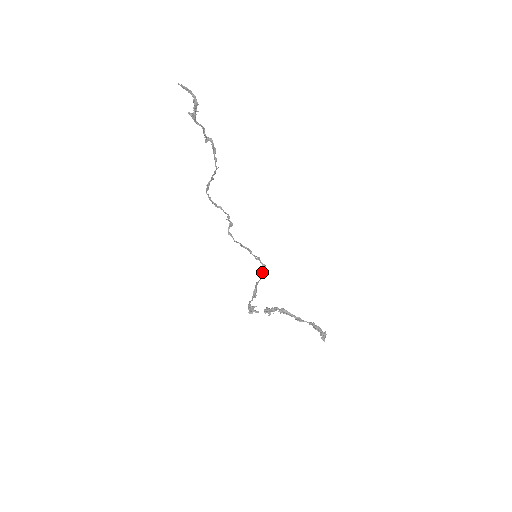
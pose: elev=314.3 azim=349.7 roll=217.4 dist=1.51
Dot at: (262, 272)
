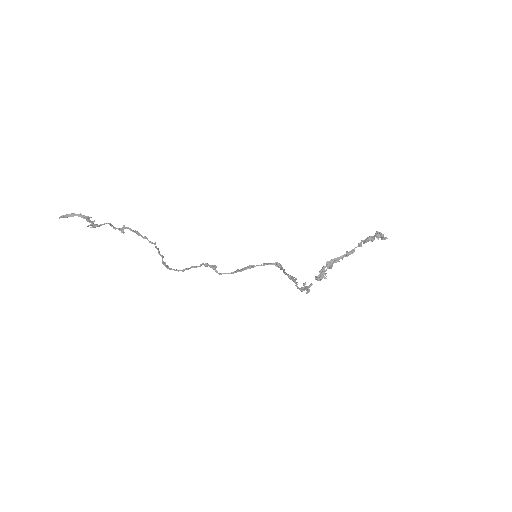
Dot at: (280, 267)
